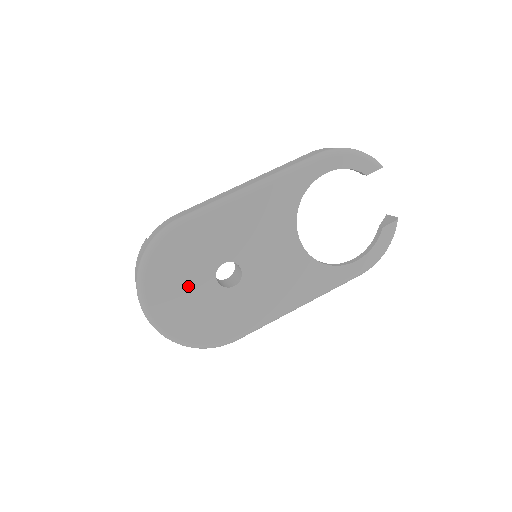
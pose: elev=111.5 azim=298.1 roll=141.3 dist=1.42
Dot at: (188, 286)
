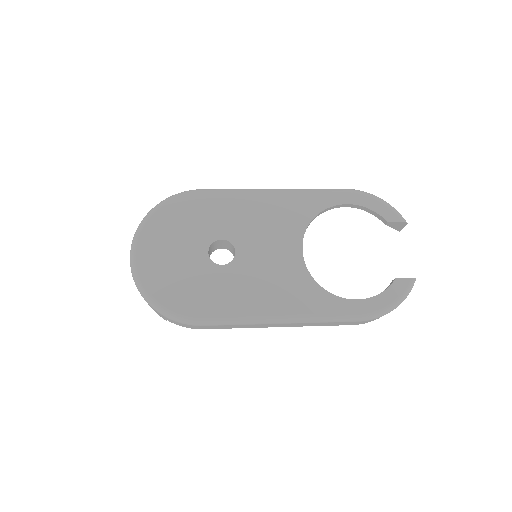
Dot at: (180, 244)
